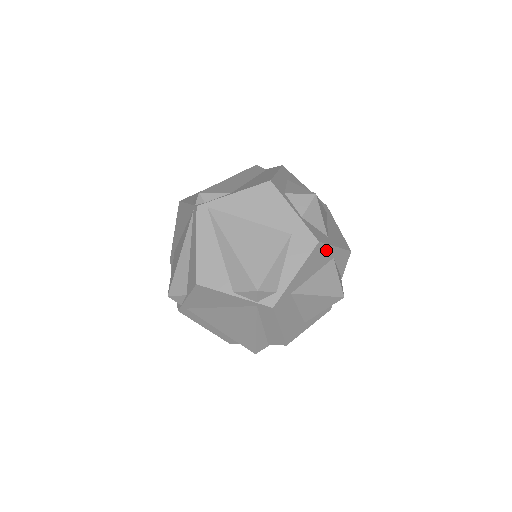
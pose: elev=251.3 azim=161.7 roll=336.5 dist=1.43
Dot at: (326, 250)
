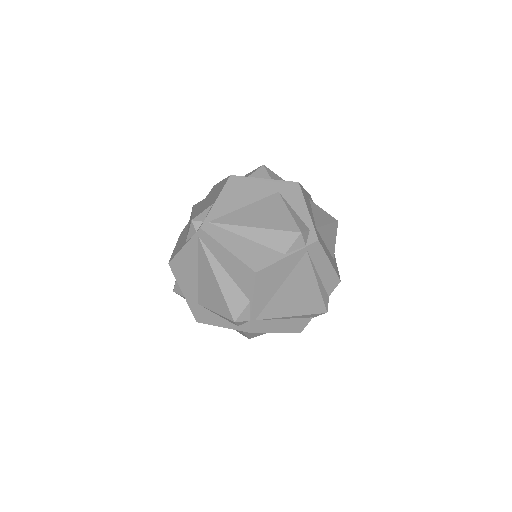
Dot at: (304, 191)
